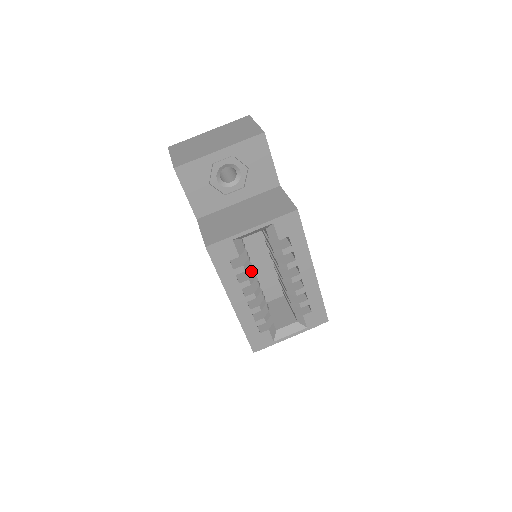
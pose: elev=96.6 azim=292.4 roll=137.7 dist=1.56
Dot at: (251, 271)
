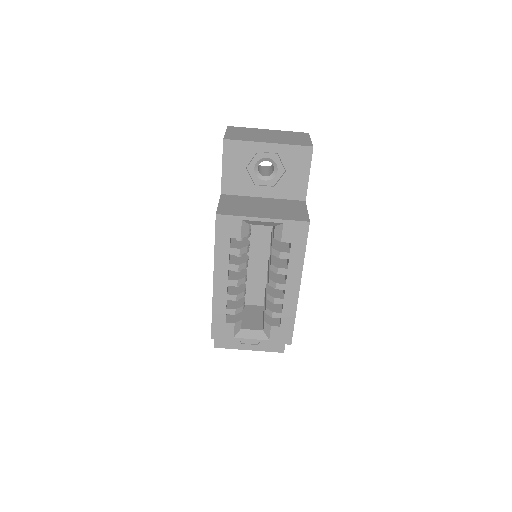
Dot at: (245, 260)
